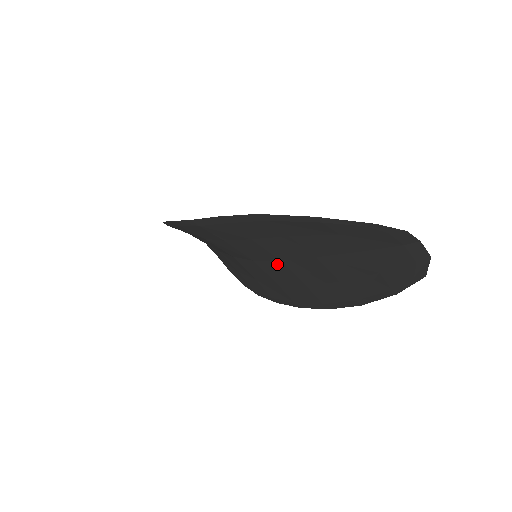
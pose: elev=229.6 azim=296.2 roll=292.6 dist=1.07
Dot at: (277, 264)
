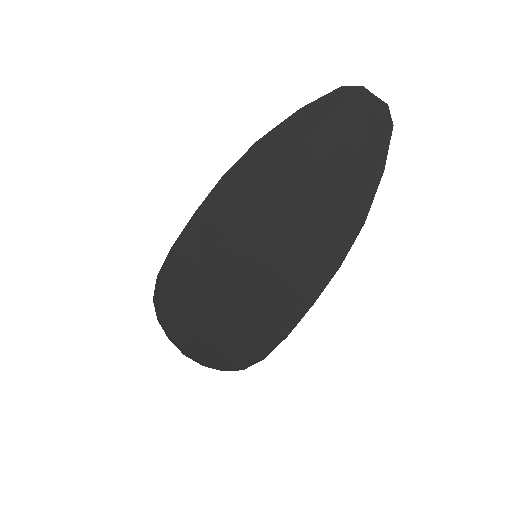
Dot at: (278, 233)
